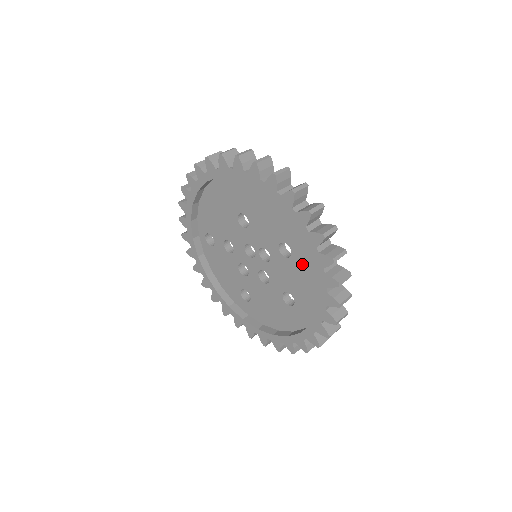
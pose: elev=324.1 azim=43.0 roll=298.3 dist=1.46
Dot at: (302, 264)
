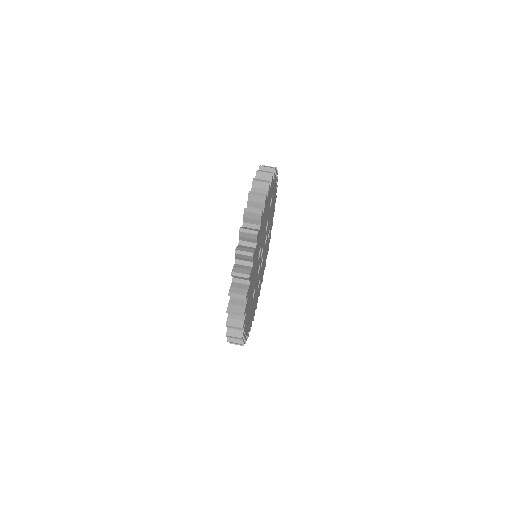
Dot at: occluded
